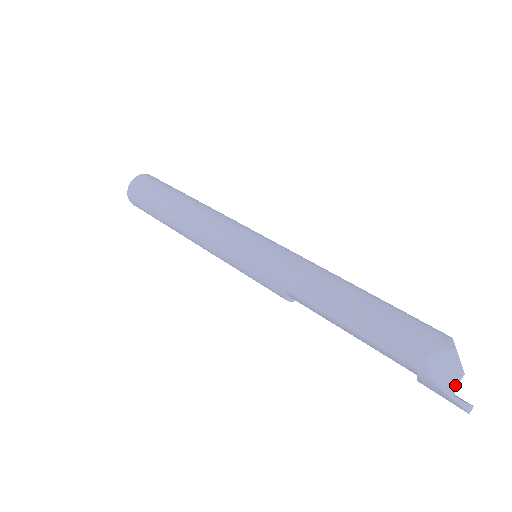
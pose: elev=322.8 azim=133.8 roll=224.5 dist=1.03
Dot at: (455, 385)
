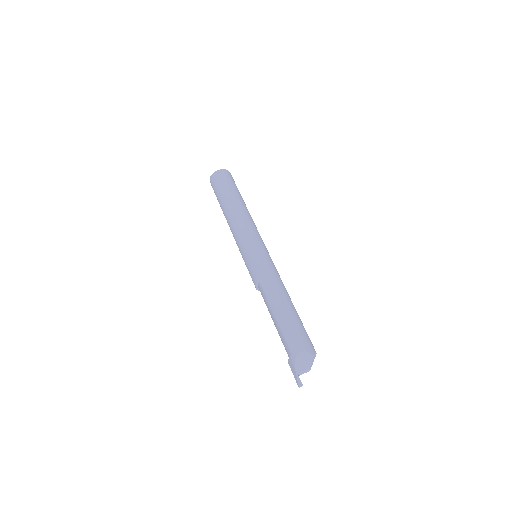
Dot at: (302, 371)
